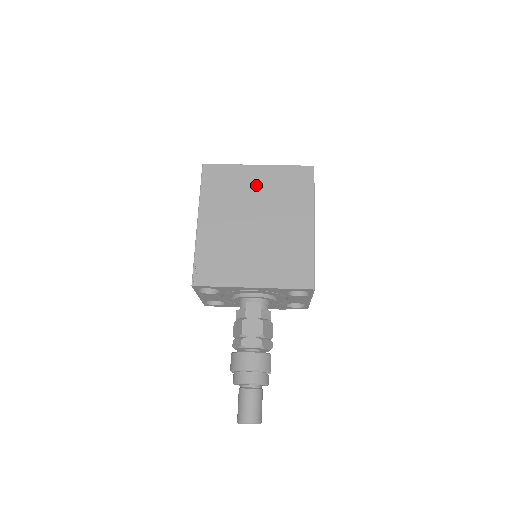
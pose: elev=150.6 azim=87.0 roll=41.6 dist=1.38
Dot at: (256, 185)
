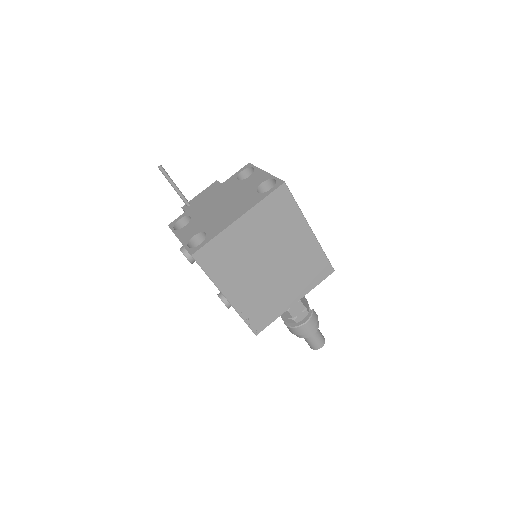
Dot at: (250, 236)
